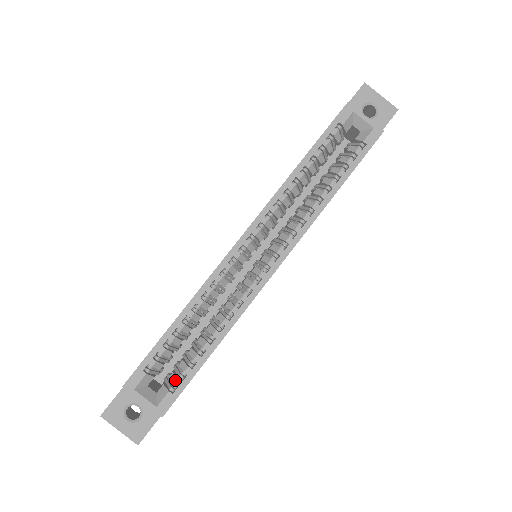
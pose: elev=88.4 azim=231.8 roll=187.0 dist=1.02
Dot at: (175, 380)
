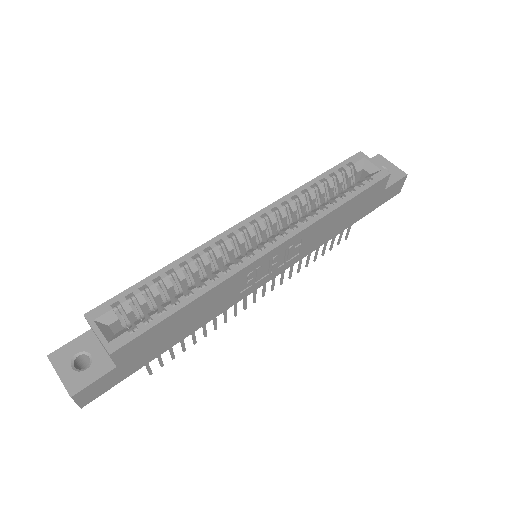
Dot at: (138, 322)
